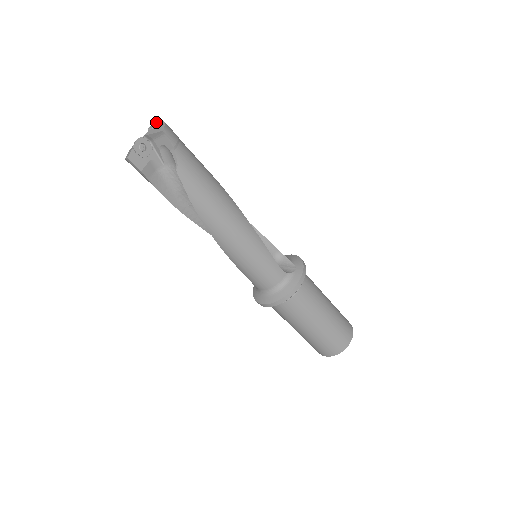
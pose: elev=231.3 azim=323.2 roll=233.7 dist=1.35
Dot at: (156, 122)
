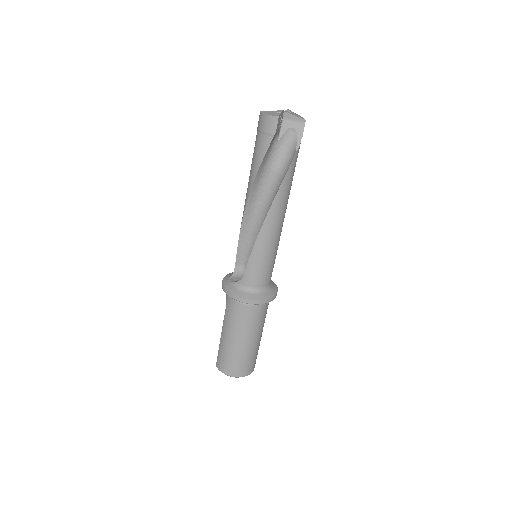
Dot at: (290, 110)
